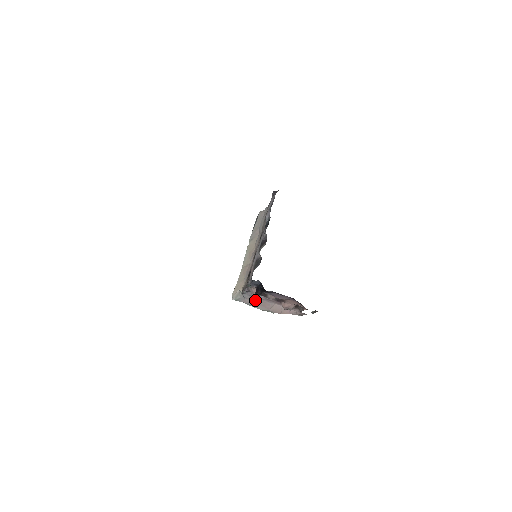
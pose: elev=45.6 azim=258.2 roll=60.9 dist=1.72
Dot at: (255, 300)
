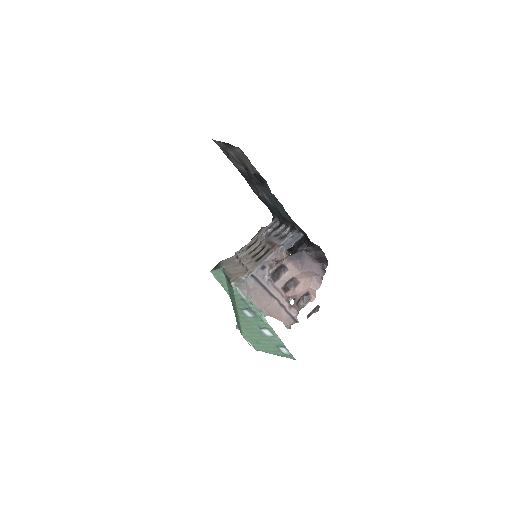
Dot at: (256, 290)
